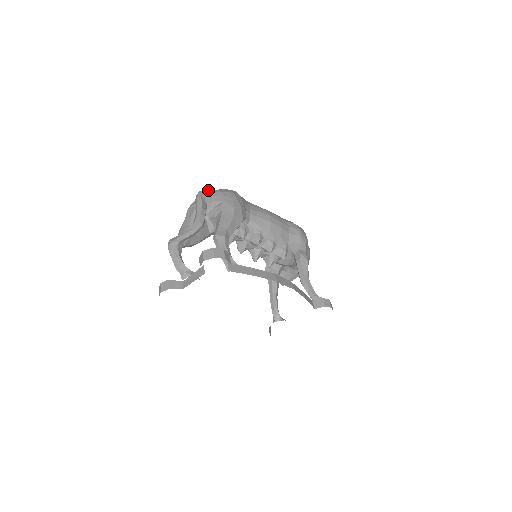
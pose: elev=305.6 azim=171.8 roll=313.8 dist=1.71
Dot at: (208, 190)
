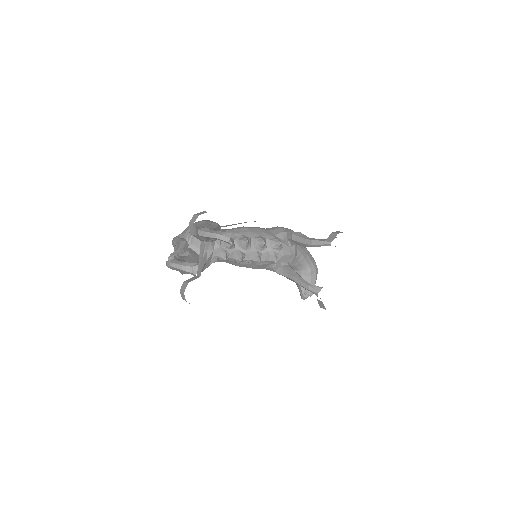
Dot at: (178, 235)
